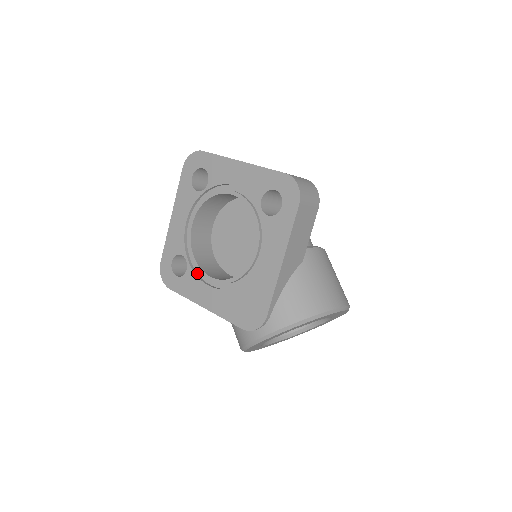
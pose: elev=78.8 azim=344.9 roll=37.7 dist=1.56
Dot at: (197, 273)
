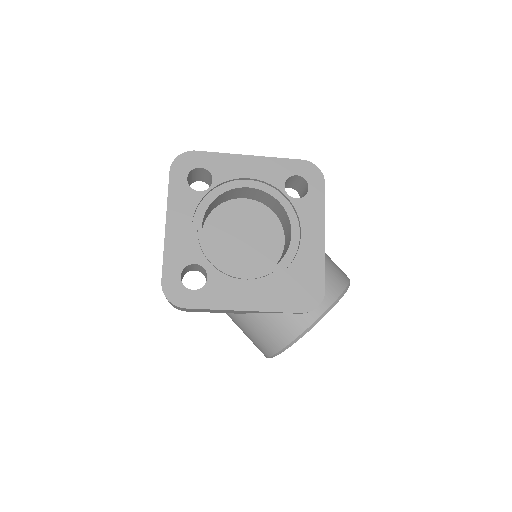
Dot at: (221, 278)
